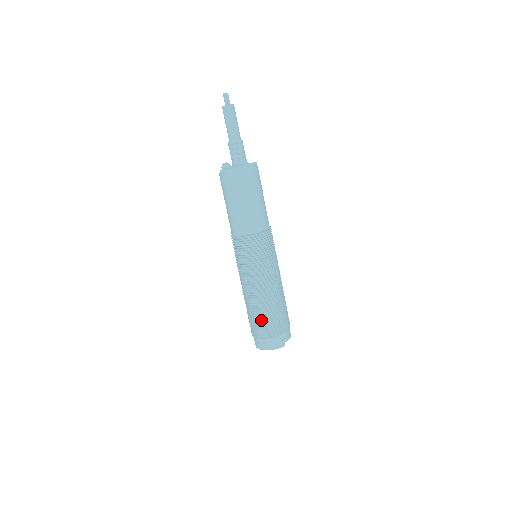
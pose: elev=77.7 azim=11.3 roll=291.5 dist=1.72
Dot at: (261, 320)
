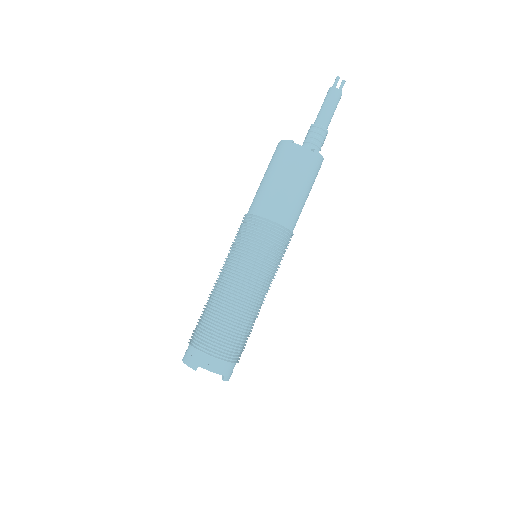
Dot at: (200, 319)
